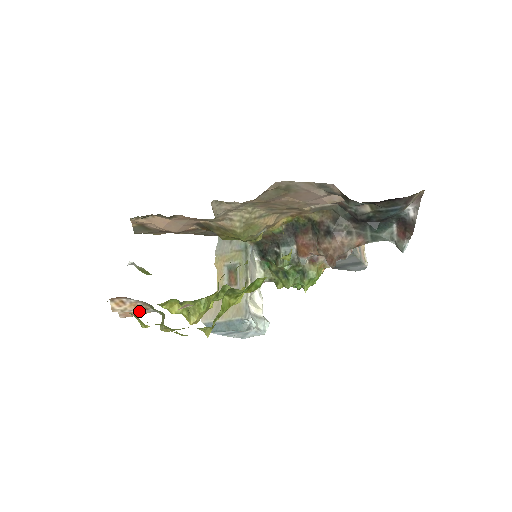
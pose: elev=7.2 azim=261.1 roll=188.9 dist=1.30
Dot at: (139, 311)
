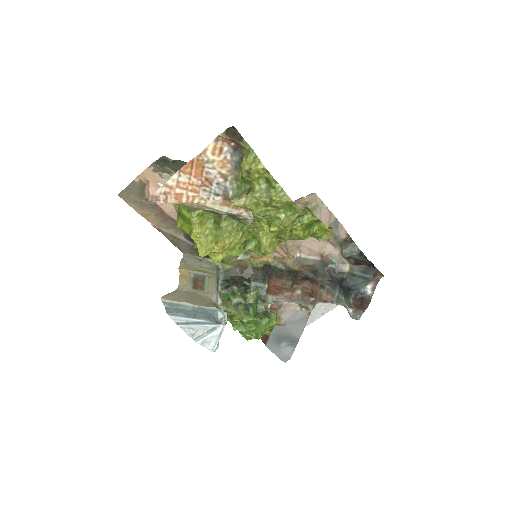
Dot at: (217, 176)
